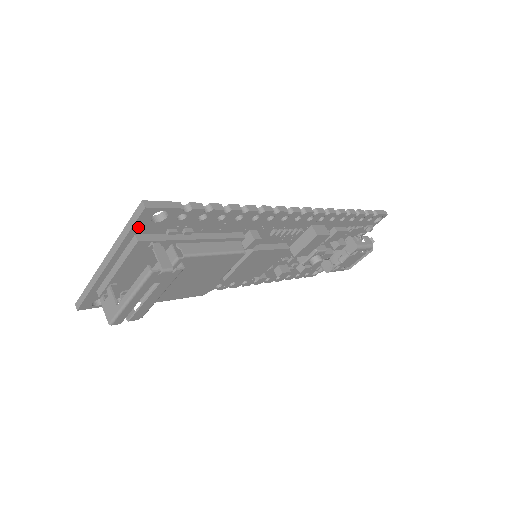
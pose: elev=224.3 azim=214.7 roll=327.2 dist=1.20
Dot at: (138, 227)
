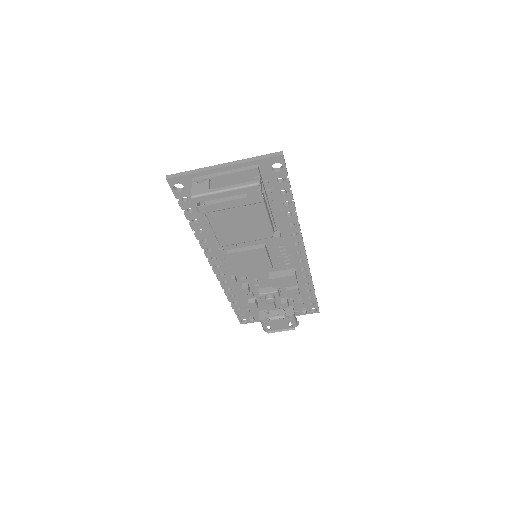
Dot at: (265, 162)
